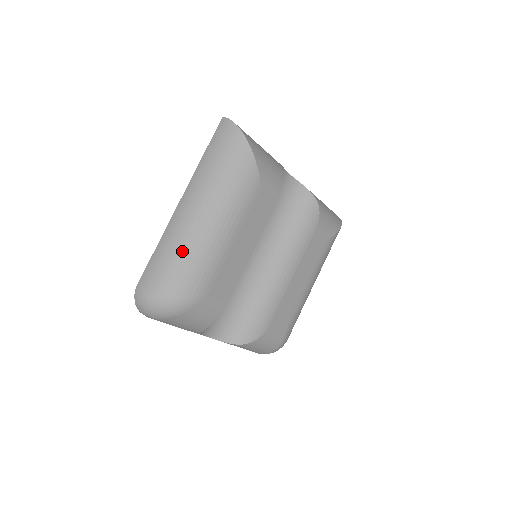
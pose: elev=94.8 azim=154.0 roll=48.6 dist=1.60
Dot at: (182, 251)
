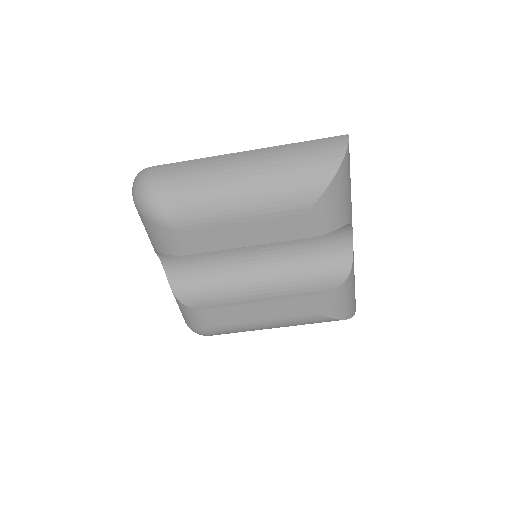
Dot at: (200, 182)
